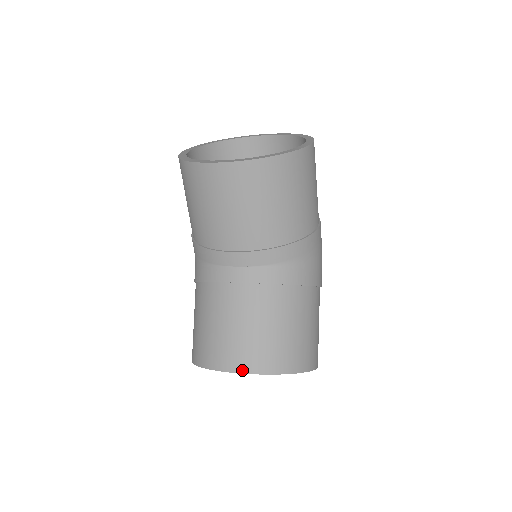
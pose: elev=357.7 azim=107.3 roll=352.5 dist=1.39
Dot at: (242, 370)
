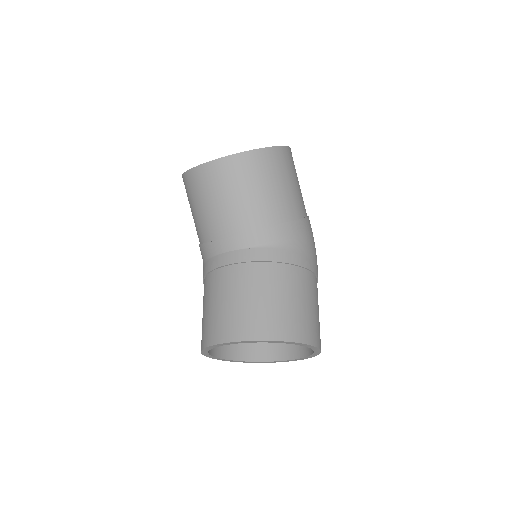
Dot at: (236, 339)
